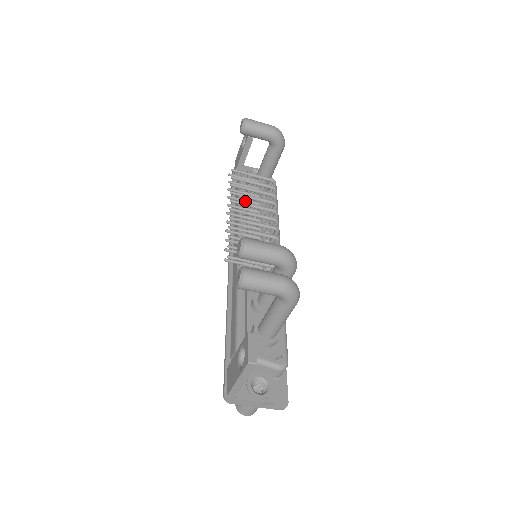
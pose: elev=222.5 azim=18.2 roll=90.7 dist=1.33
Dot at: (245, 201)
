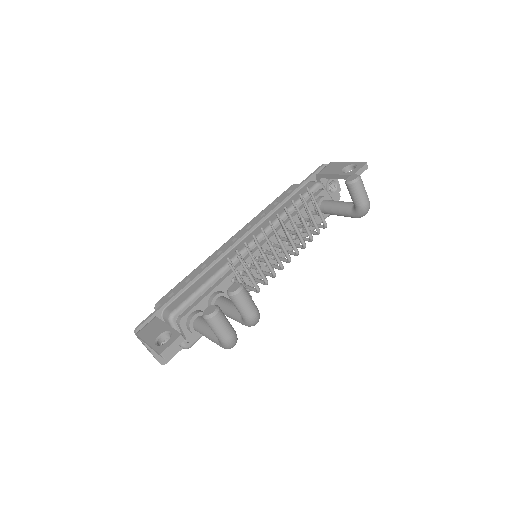
Dot at: (291, 222)
